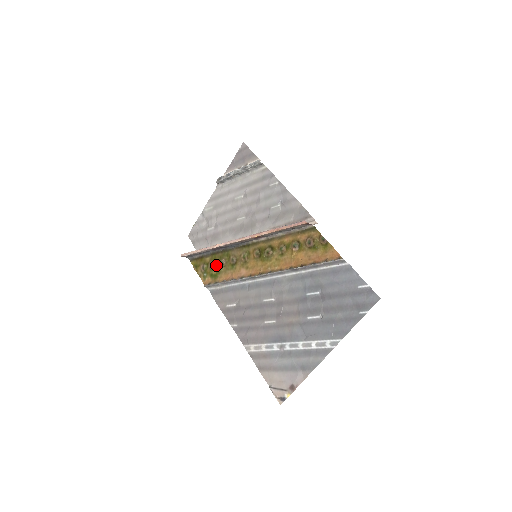
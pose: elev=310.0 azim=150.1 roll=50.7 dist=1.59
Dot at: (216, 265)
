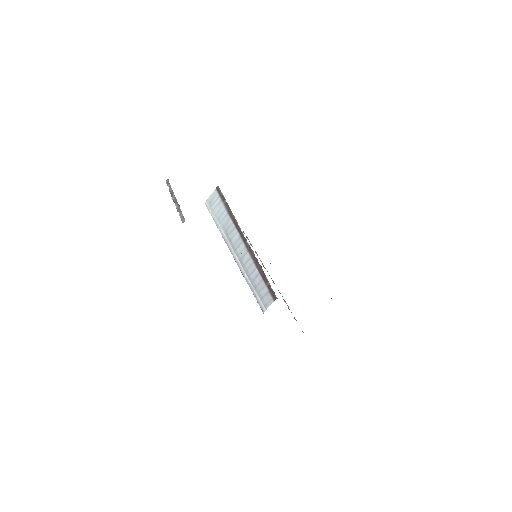
Dot at: occluded
